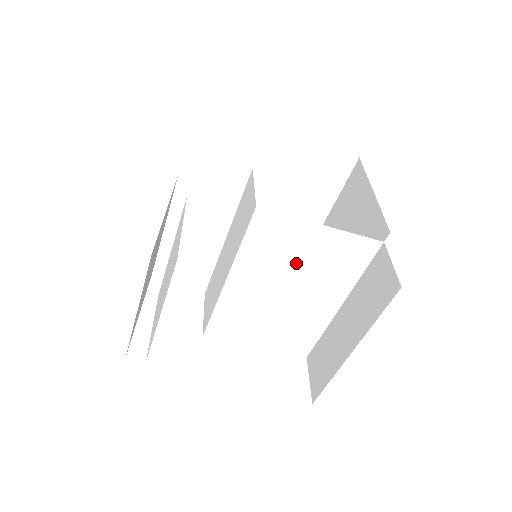
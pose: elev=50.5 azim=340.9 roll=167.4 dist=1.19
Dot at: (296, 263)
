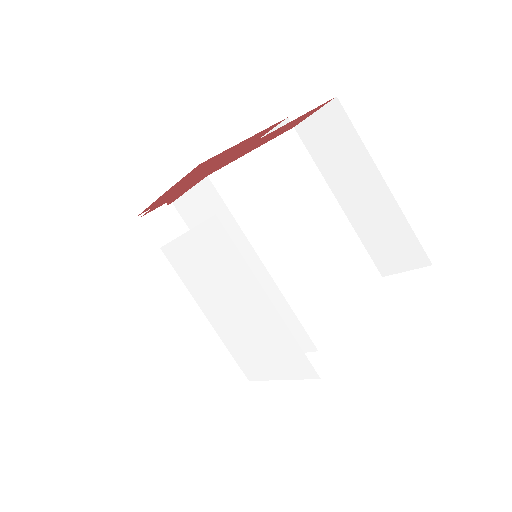
Dot at: (279, 198)
